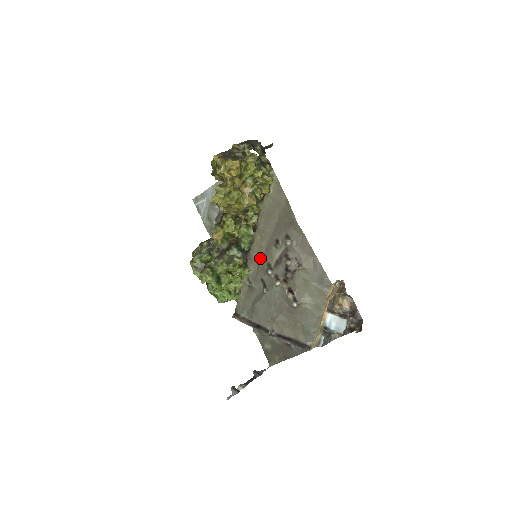
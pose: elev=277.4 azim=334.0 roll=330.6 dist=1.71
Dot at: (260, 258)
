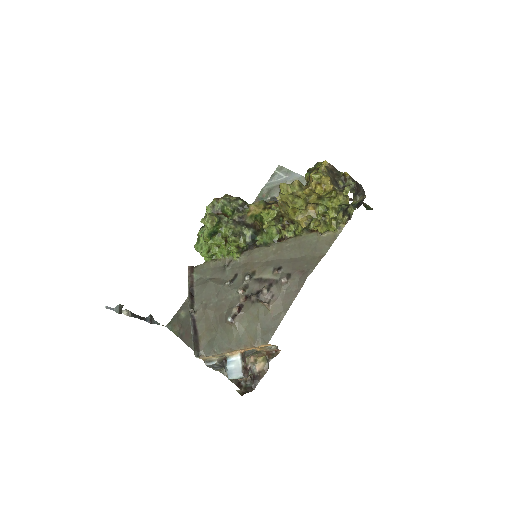
Dot at: (256, 261)
